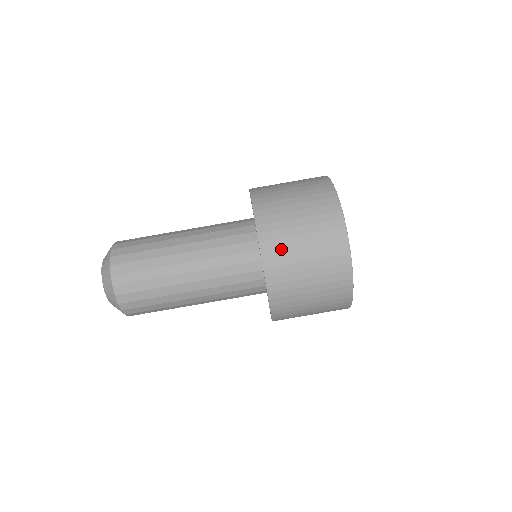
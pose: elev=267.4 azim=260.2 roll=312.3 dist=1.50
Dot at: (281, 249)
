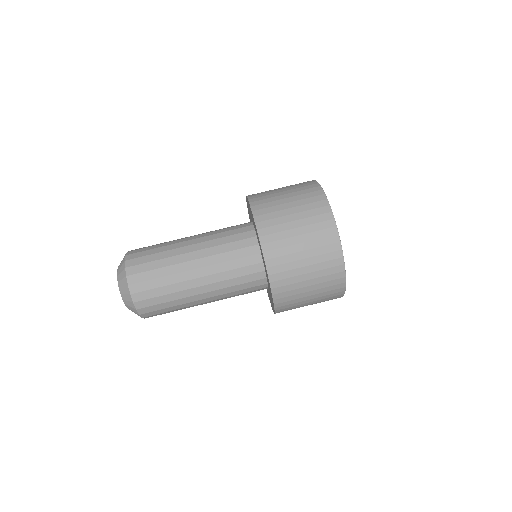
Dot at: (290, 297)
